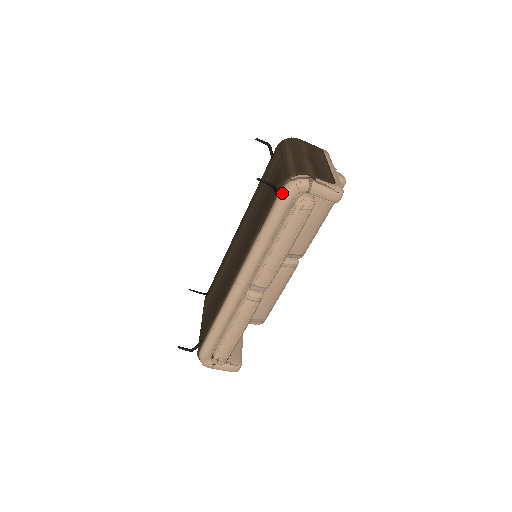
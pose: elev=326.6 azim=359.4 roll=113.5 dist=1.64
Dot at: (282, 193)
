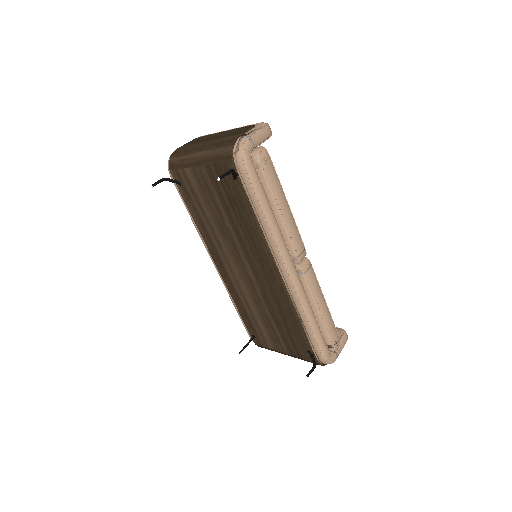
Dot at: (243, 167)
